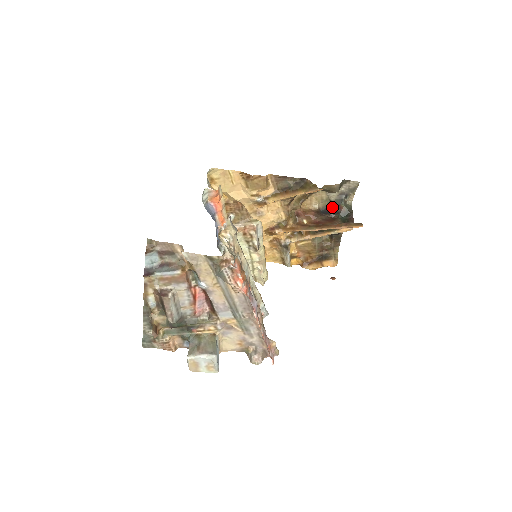
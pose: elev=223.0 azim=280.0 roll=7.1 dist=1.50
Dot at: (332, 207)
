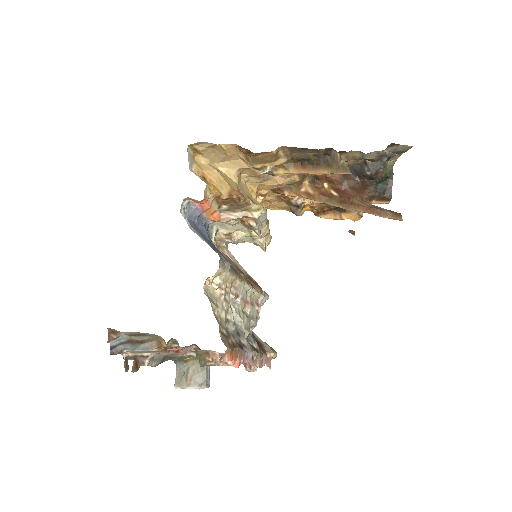
Dot at: (366, 170)
